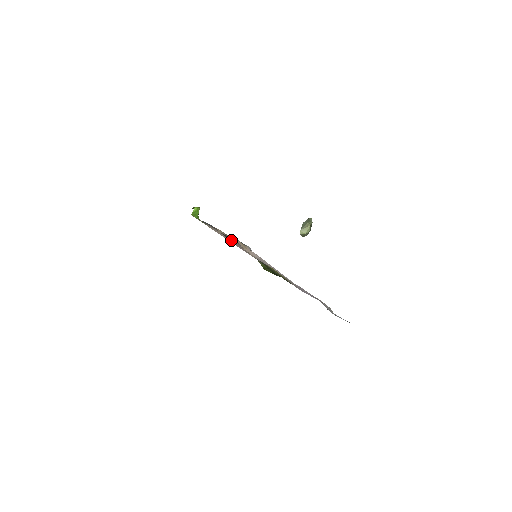
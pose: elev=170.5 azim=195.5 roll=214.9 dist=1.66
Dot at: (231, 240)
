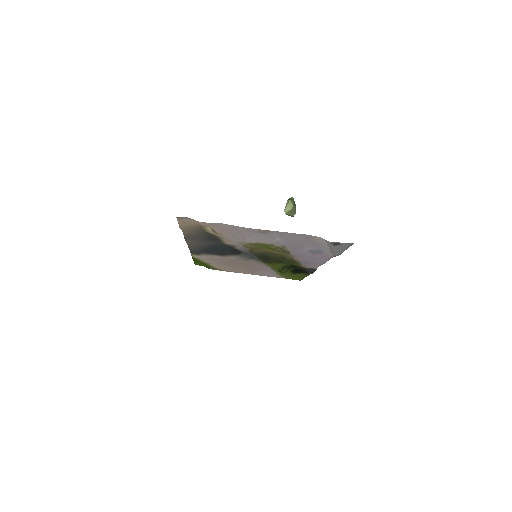
Dot at: (229, 257)
